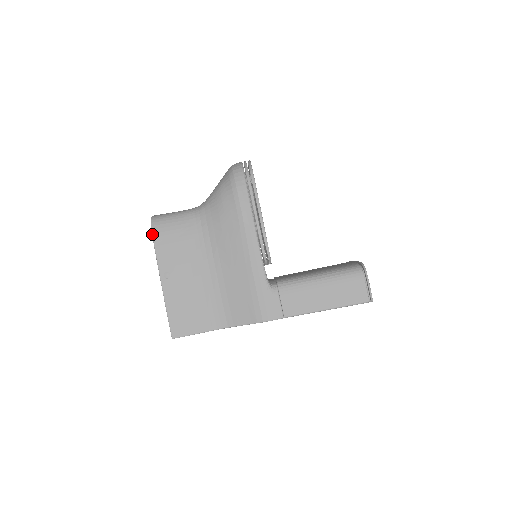
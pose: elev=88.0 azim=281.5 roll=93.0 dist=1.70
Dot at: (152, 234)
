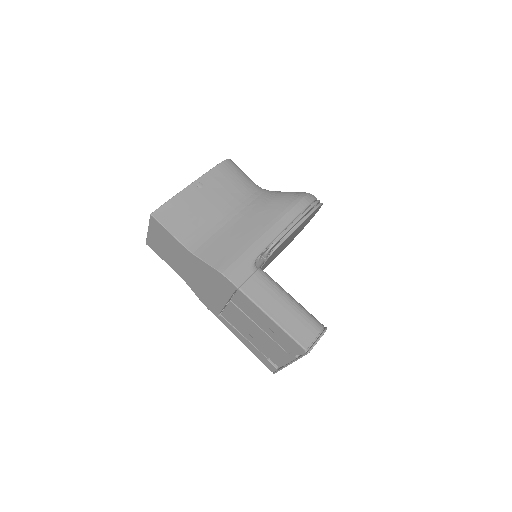
Dot at: (222, 162)
